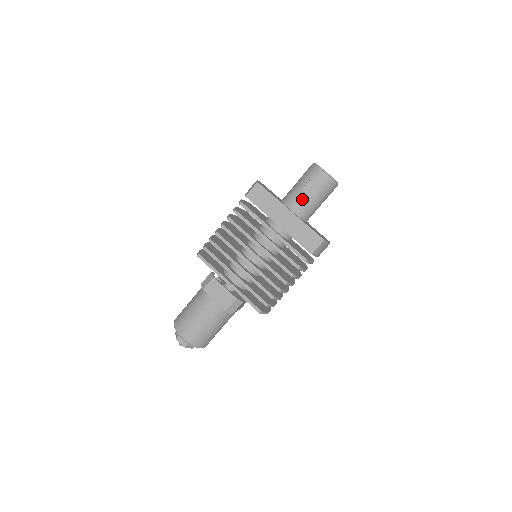
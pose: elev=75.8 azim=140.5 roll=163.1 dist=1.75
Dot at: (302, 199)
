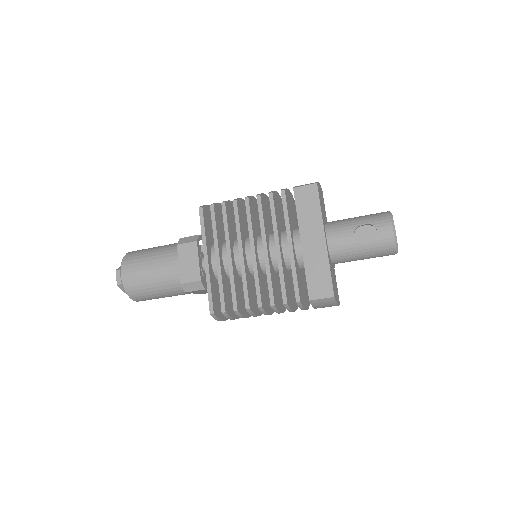
Dot at: (347, 237)
